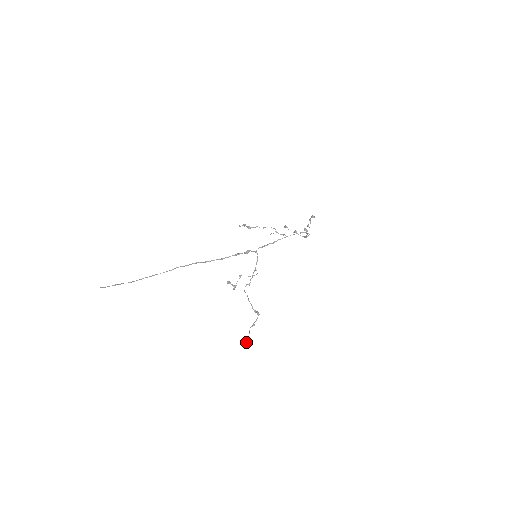
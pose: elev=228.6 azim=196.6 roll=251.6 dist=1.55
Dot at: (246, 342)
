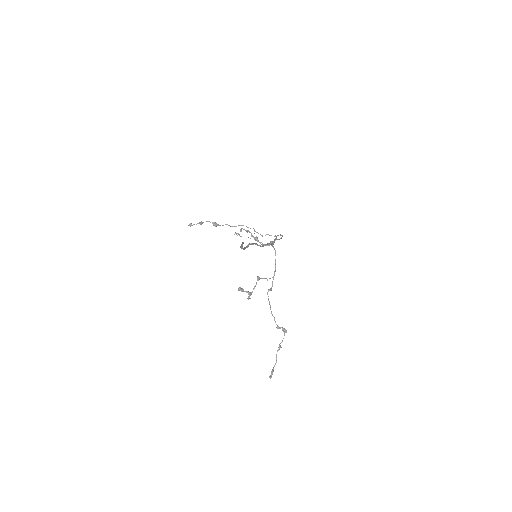
Dot at: (271, 375)
